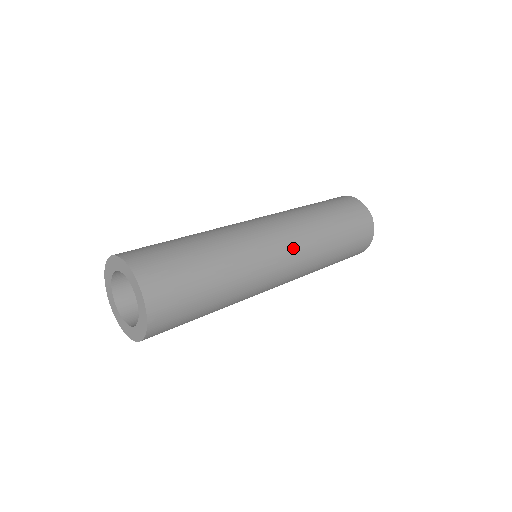
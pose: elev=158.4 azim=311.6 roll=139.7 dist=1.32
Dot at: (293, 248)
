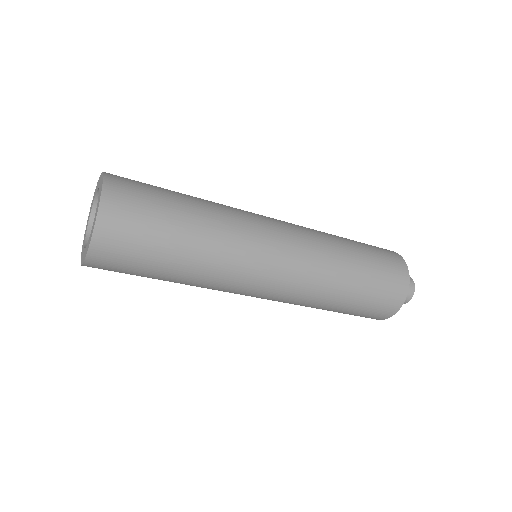
Dot at: (293, 264)
